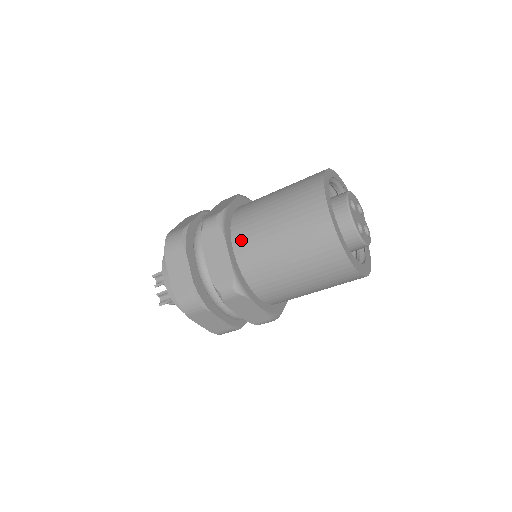
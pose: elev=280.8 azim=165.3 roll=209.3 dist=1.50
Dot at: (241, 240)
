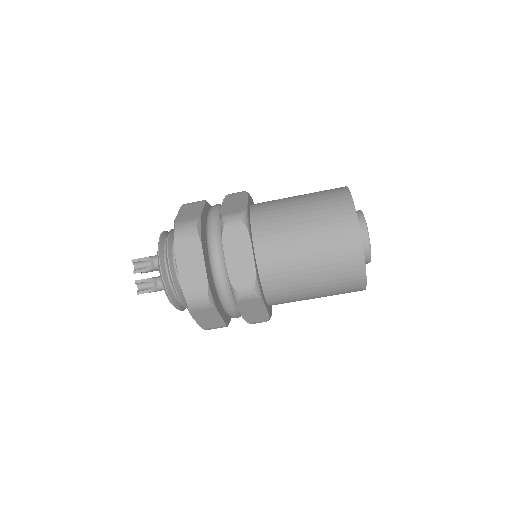
Dot at: (264, 243)
